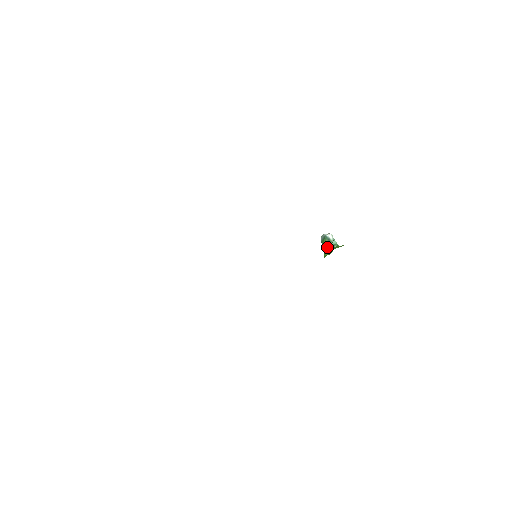
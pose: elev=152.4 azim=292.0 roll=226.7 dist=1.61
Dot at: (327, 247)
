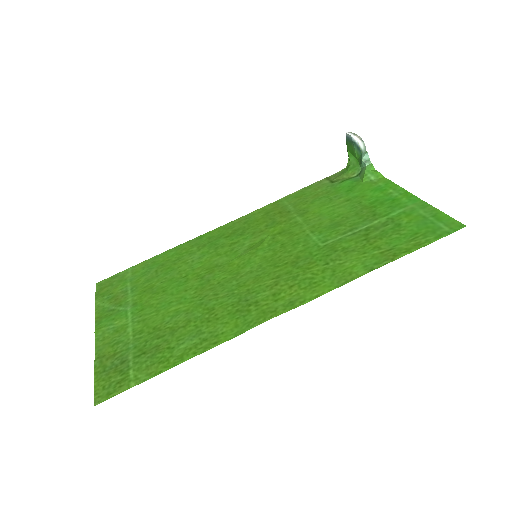
Dot at: (354, 154)
